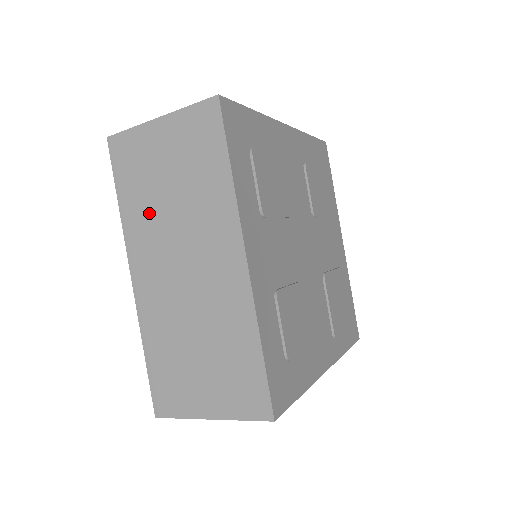
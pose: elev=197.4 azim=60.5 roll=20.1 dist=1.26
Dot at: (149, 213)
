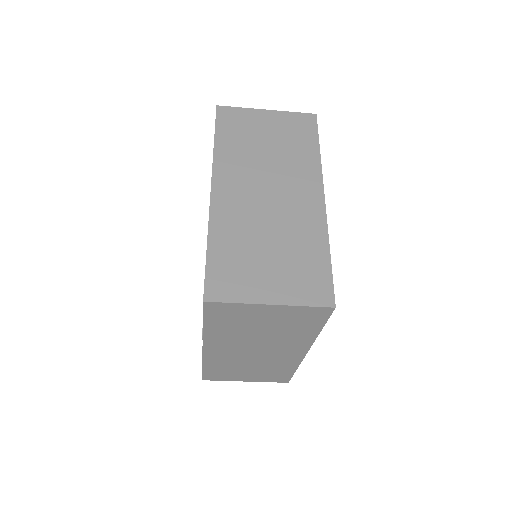
Dot at: (244, 154)
